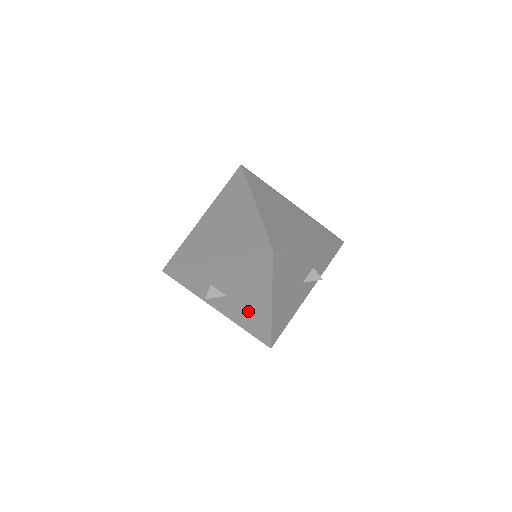
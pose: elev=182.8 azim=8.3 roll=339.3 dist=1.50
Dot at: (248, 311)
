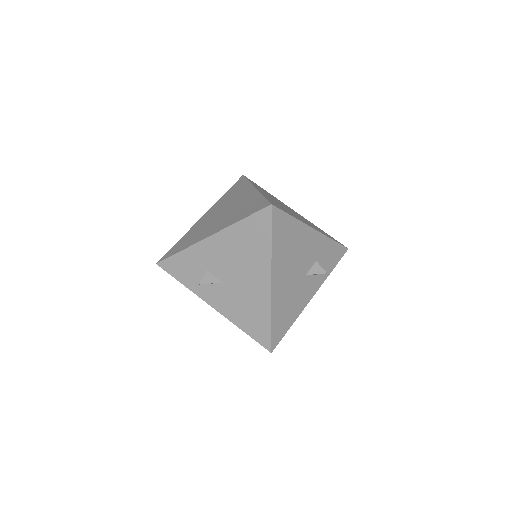
Dot at: (246, 299)
